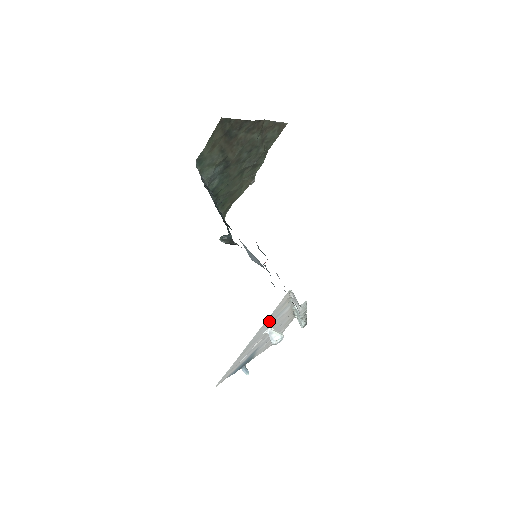
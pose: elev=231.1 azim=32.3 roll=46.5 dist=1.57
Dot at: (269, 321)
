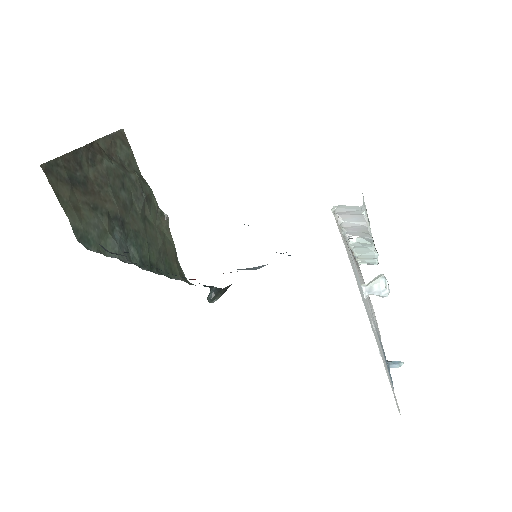
Dot at: occluded
